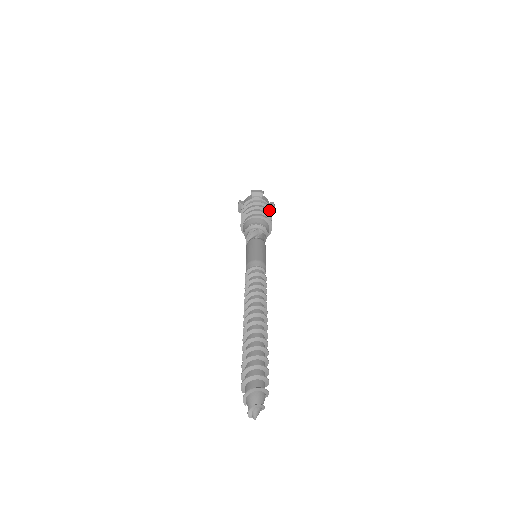
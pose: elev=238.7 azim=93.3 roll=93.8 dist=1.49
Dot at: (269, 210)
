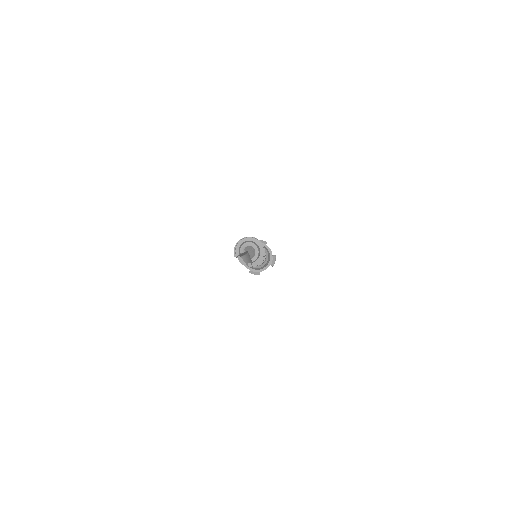
Dot at: occluded
